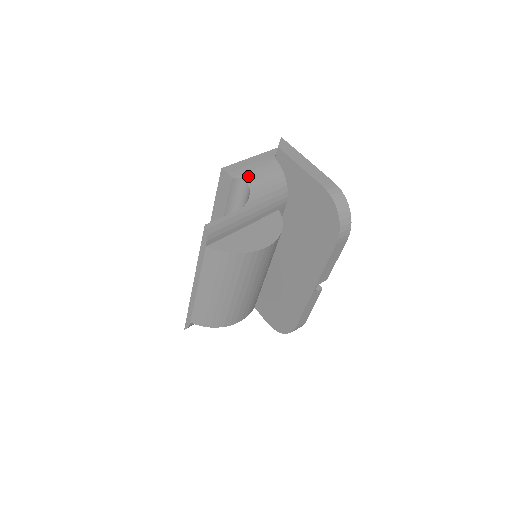
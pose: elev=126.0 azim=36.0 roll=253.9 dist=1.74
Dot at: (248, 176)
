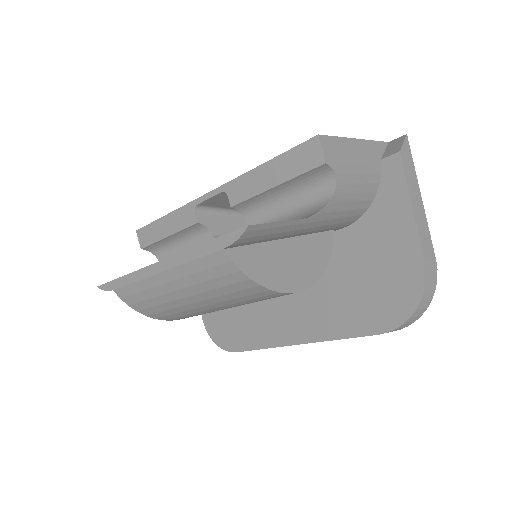
Dot at: (343, 172)
